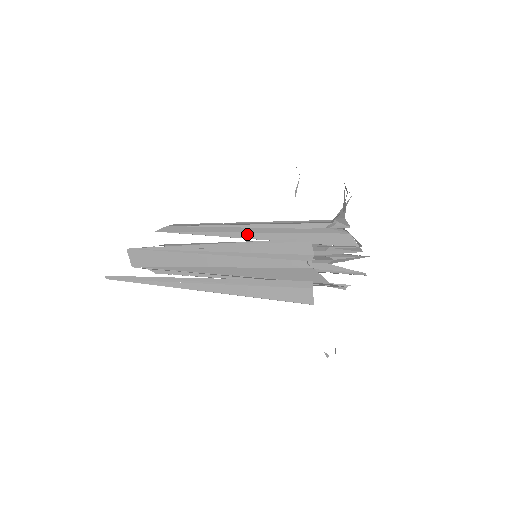
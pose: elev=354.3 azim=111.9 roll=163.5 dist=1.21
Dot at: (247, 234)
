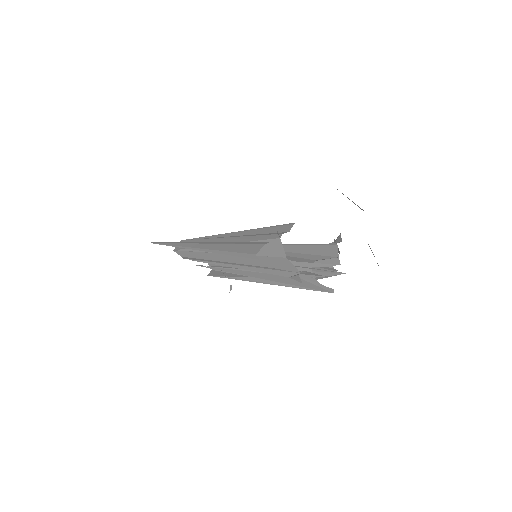
Dot at: occluded
